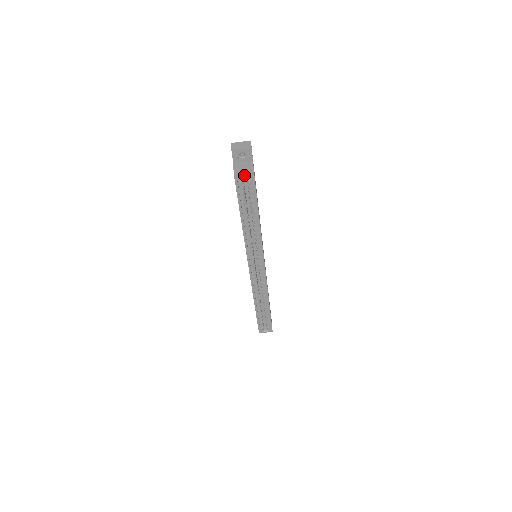
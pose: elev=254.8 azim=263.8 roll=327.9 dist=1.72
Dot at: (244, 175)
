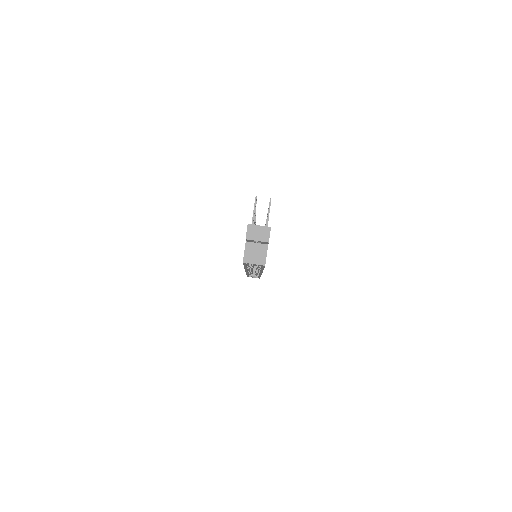
Dot at: occluded
